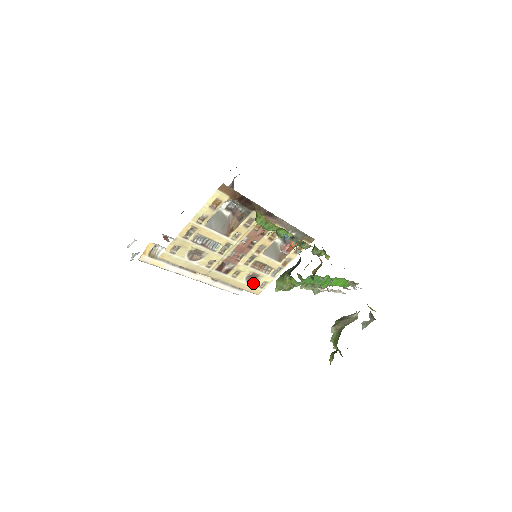
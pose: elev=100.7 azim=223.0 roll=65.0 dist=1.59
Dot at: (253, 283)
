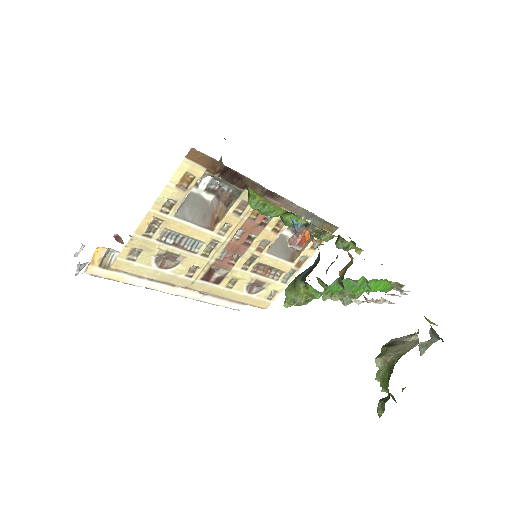
Dot at: (257, 294)
